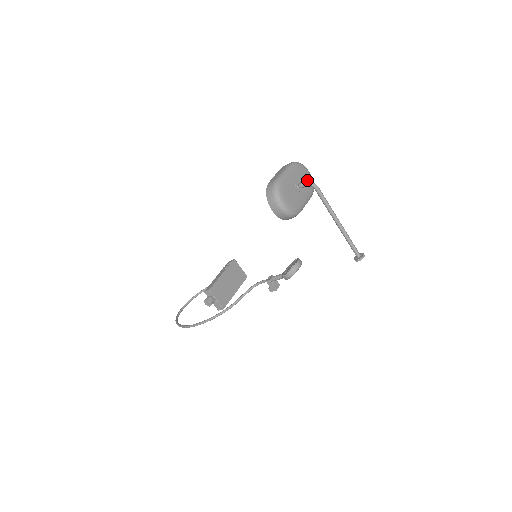
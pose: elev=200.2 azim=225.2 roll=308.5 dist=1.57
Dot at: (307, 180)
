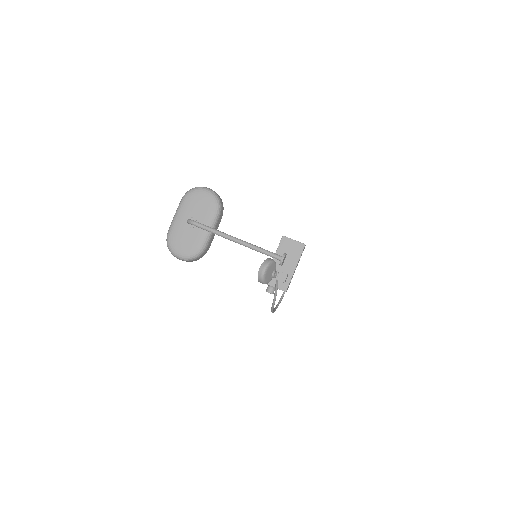
Dot at: (203, 204)
